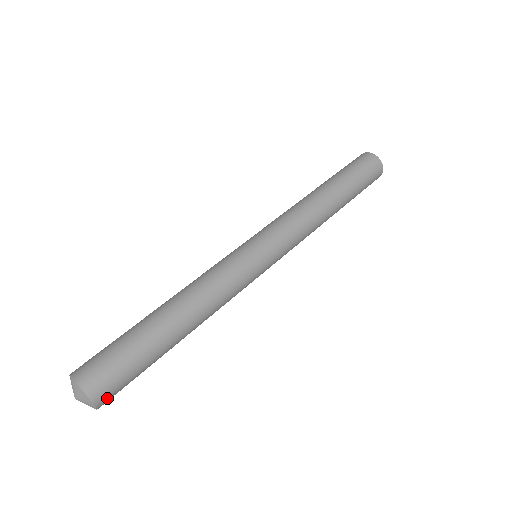
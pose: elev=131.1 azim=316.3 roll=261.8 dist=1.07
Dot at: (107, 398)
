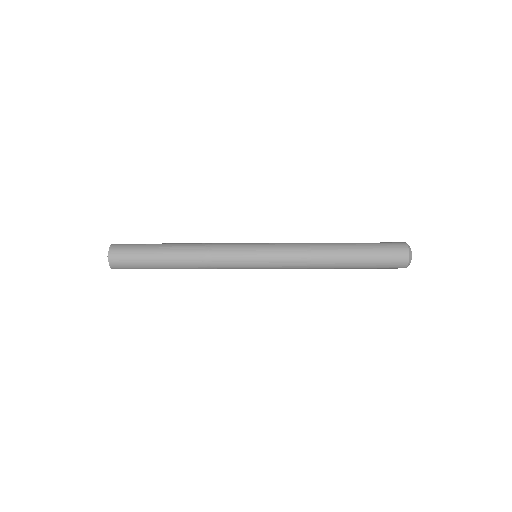
Dot at: (116, 260)
